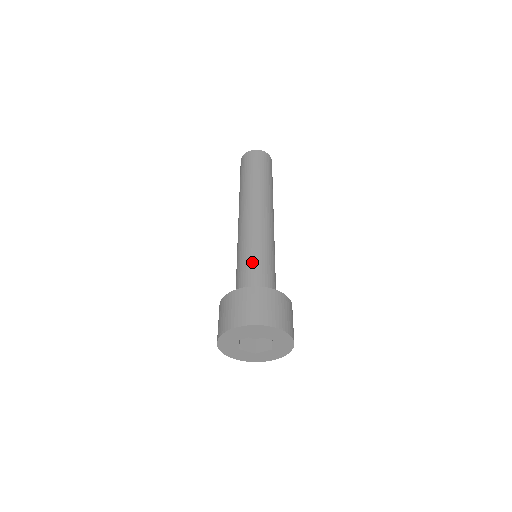
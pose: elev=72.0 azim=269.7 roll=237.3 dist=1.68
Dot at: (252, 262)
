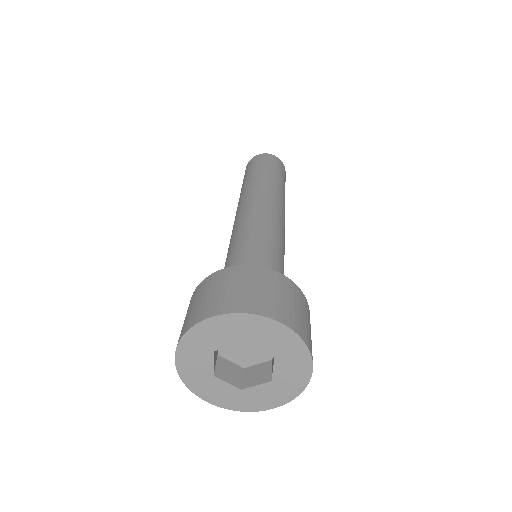
Dot at: (250, 249)
